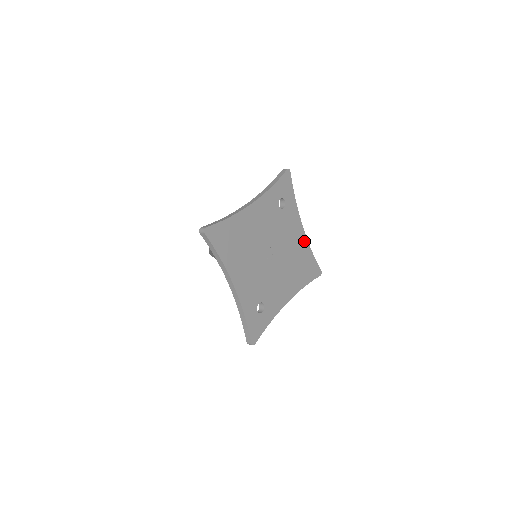
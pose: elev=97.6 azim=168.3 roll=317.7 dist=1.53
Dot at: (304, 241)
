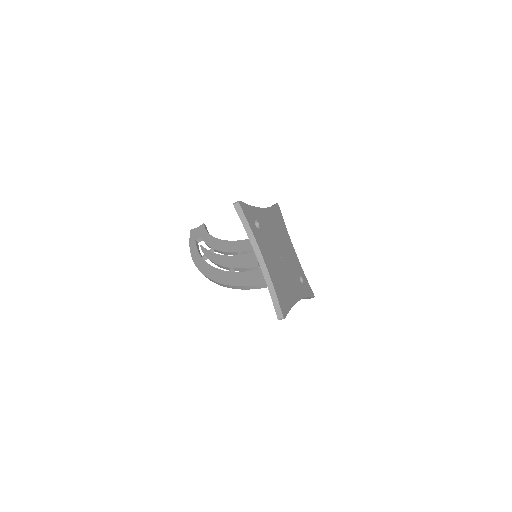
Dot at: (268, 212)
